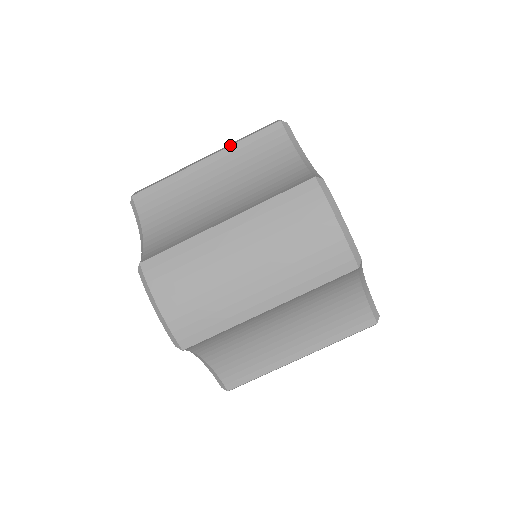
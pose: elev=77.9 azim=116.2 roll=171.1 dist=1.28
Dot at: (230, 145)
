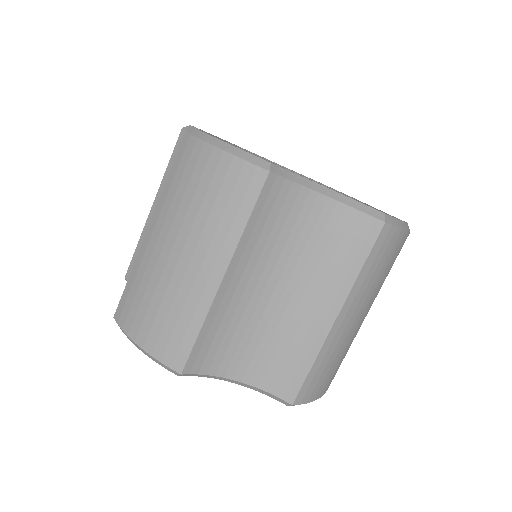
Dot at: (162, 179)
